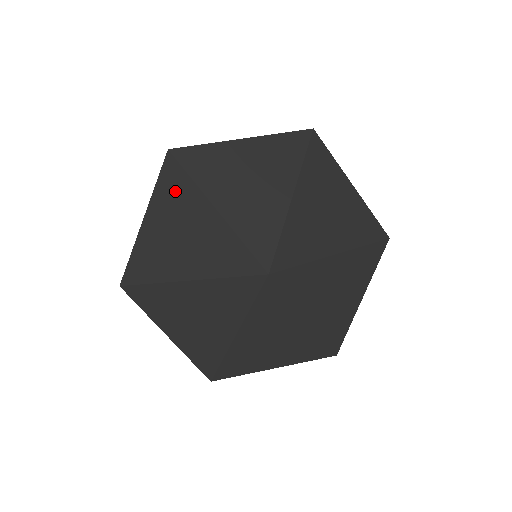
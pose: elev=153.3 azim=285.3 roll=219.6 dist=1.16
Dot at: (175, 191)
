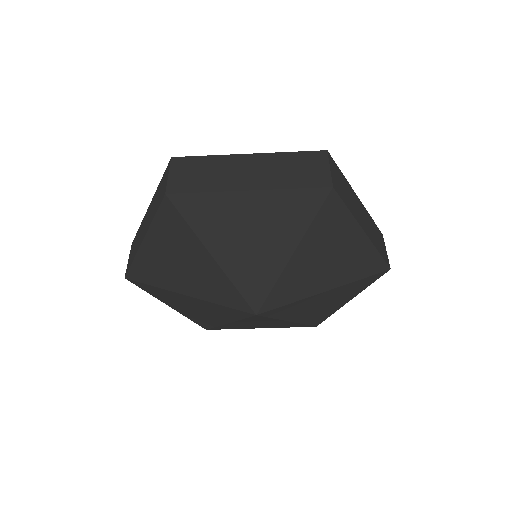
Dot at: (173, 230)
